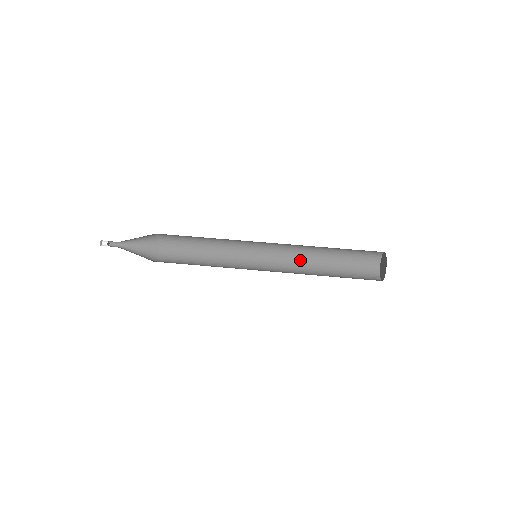
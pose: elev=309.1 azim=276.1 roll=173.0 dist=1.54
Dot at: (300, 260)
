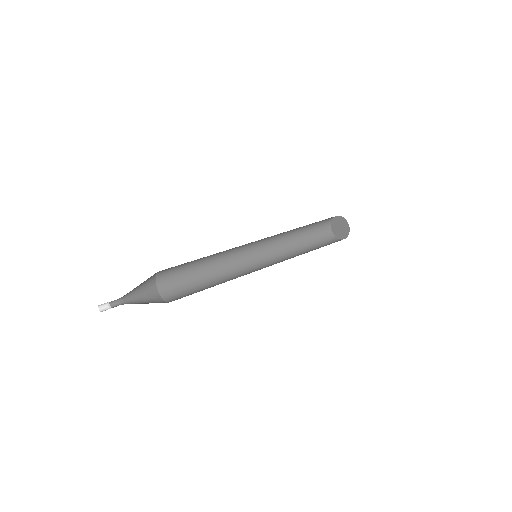
Dot at: (281, 248)
